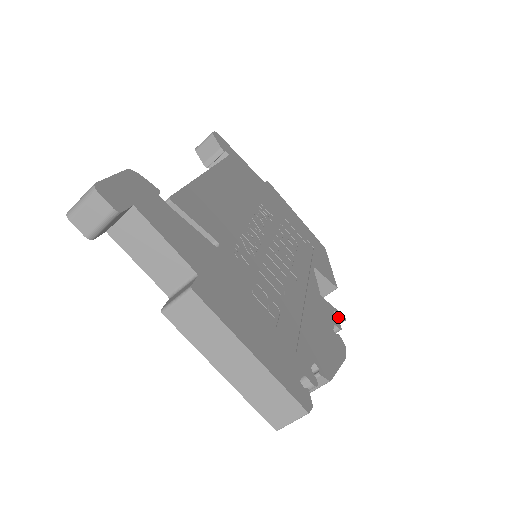
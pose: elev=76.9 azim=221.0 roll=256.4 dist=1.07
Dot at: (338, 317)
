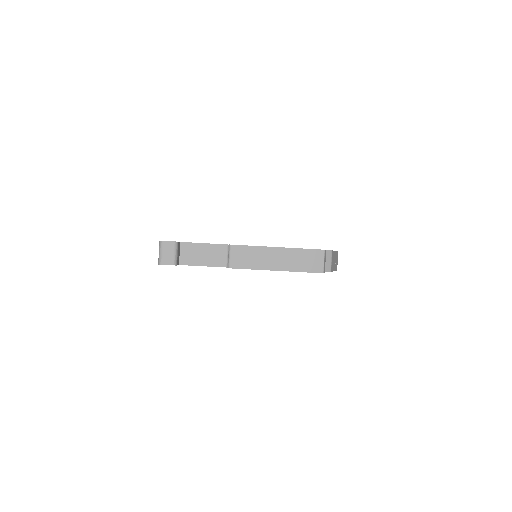
Dot at: occluded
